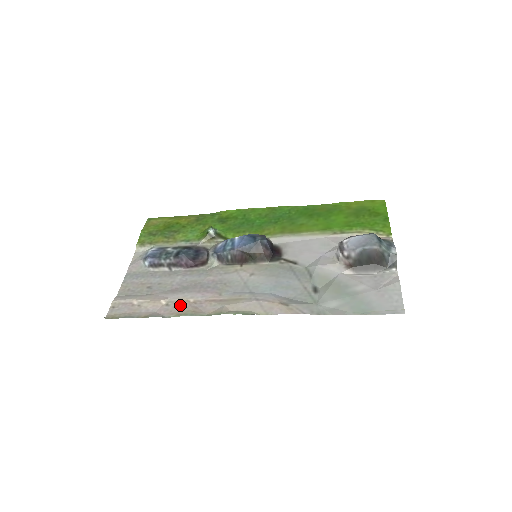
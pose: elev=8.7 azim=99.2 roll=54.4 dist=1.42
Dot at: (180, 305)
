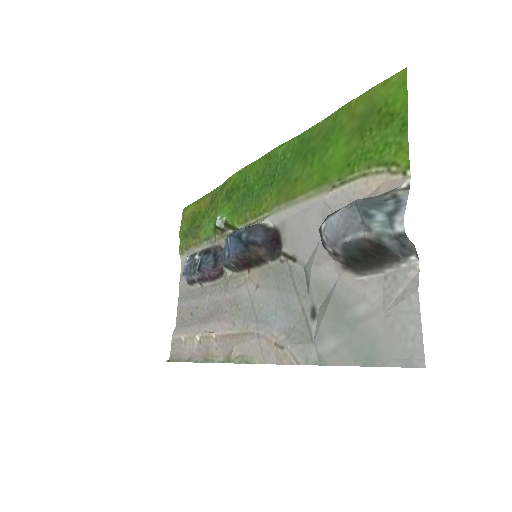
Dot at: (206, 344)
